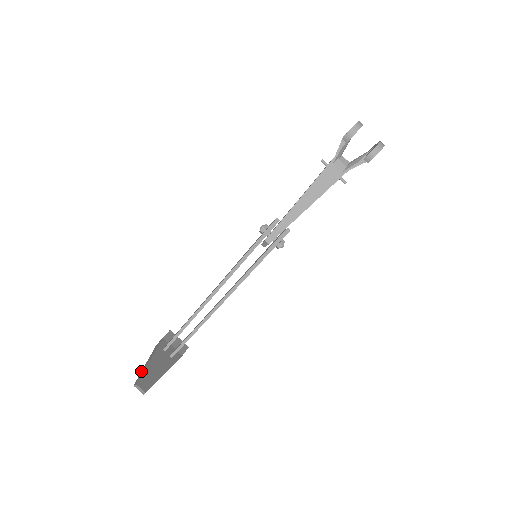
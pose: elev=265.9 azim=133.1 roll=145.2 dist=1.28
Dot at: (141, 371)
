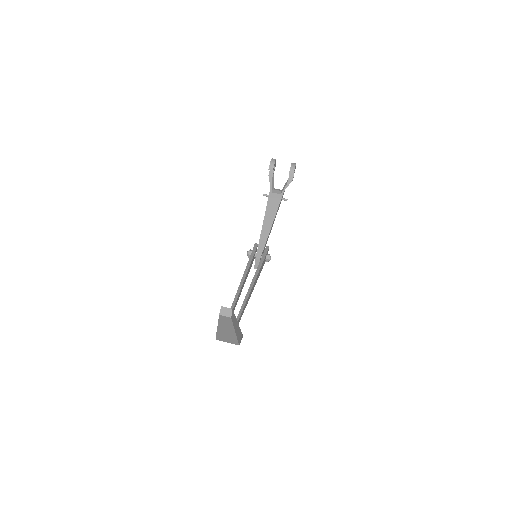
Dot at: occluded
